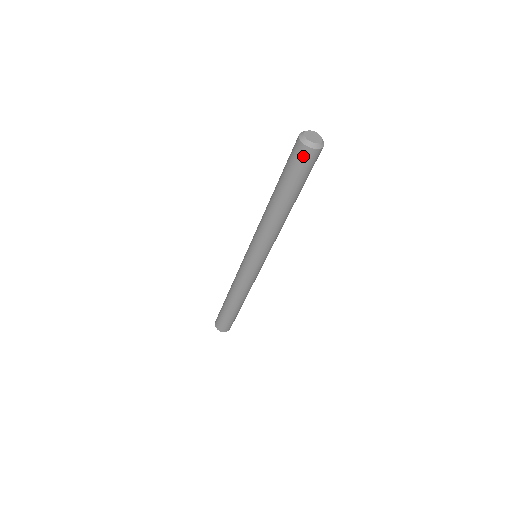
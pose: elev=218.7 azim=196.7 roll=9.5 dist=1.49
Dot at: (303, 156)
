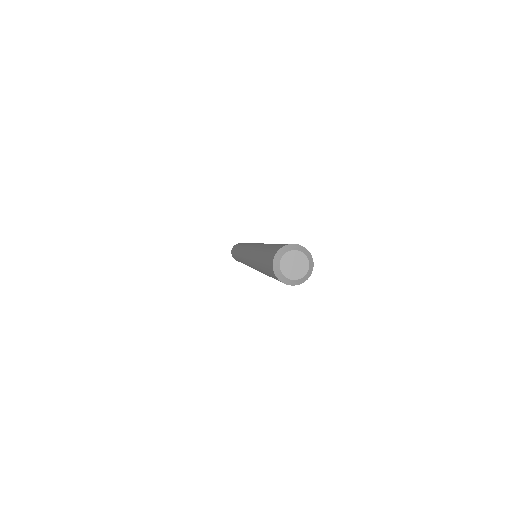
Dot at: occluded
